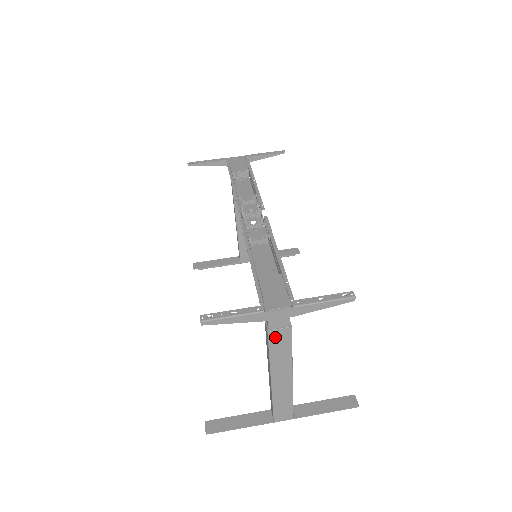
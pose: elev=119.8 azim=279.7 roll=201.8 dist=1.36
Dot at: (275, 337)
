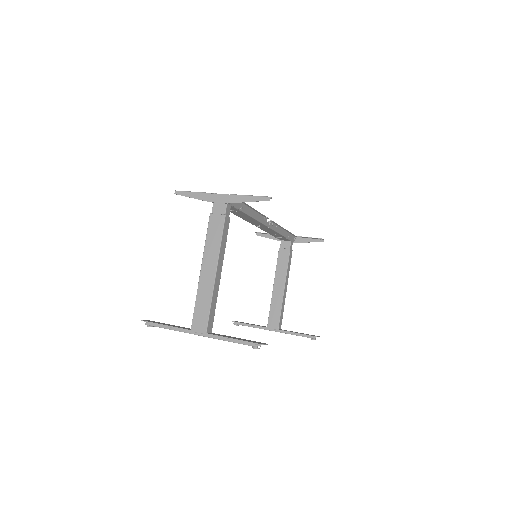
Dot at: (213, 222)
